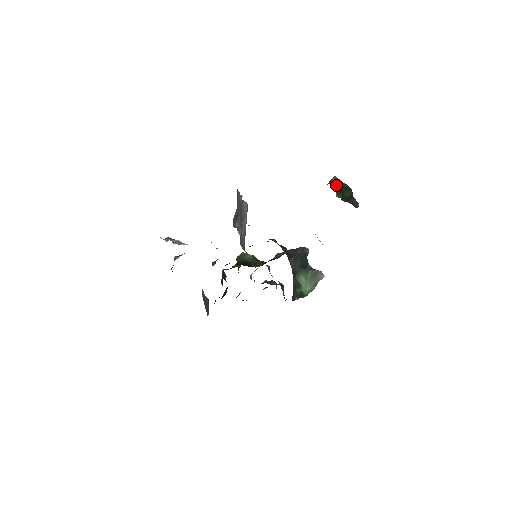
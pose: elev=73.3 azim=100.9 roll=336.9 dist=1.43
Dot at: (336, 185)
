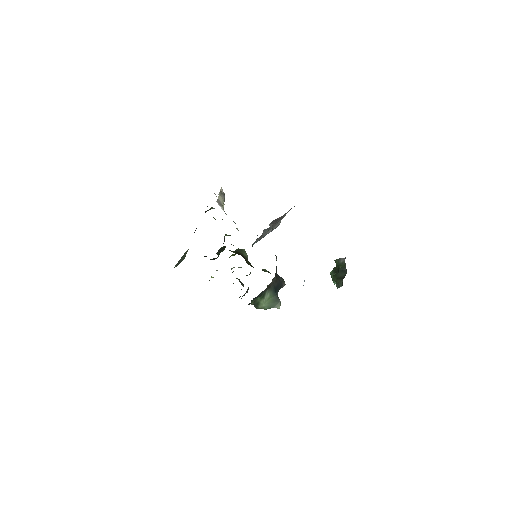
Dot at: (339, 264)
